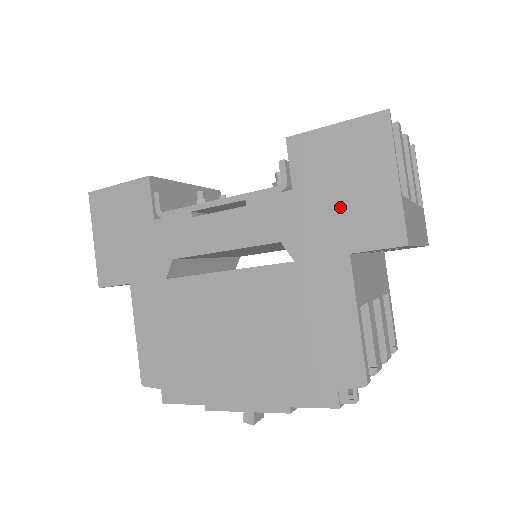
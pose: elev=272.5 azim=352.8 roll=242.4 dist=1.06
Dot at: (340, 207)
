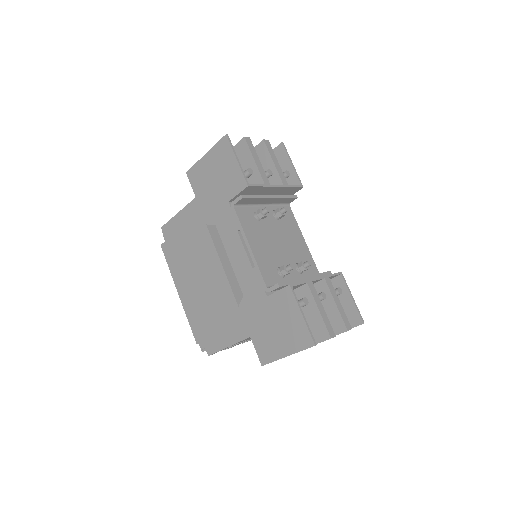
Dot at: (267, 327)
